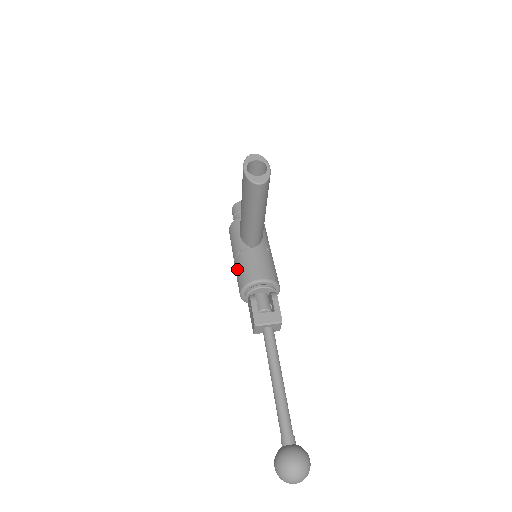
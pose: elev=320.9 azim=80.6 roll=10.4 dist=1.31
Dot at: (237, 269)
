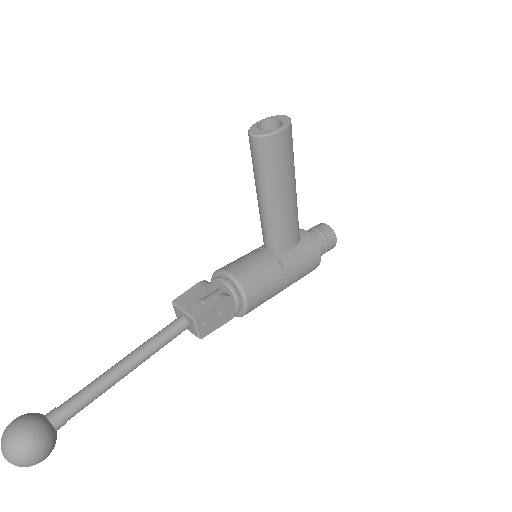
Dot at: occluded
